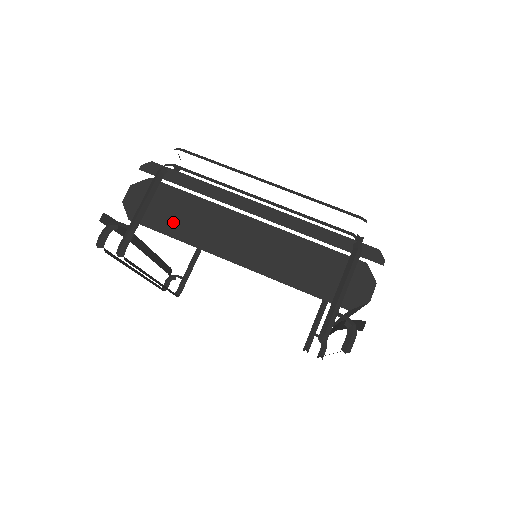
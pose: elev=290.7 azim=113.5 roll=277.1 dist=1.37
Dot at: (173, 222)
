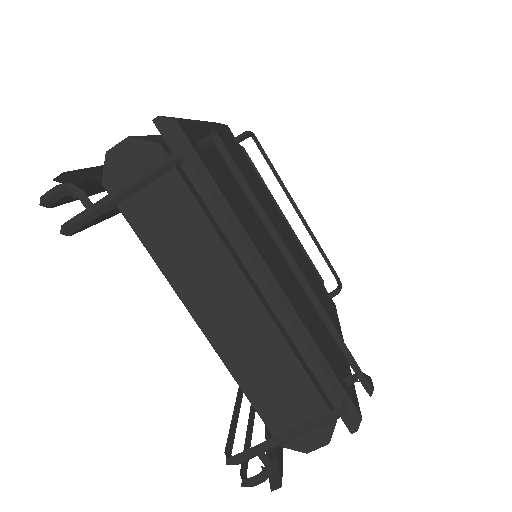
Dot at: (156, 227)
